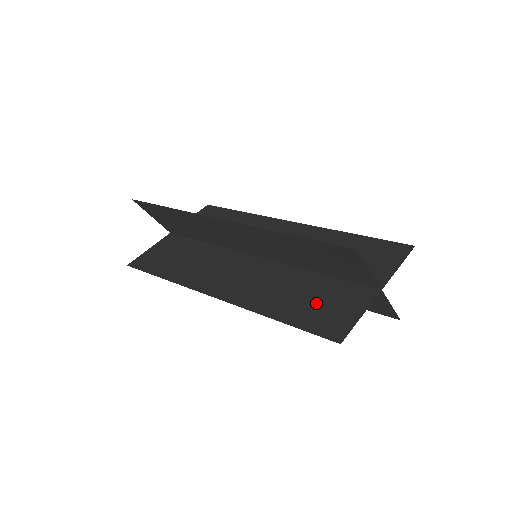
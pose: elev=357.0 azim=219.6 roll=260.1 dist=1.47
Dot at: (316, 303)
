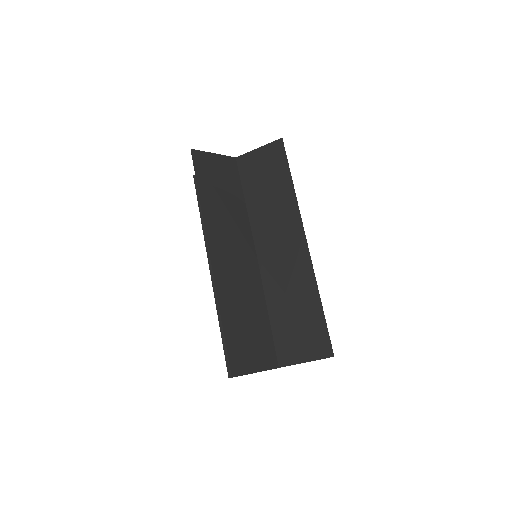
Dot at: occluded
